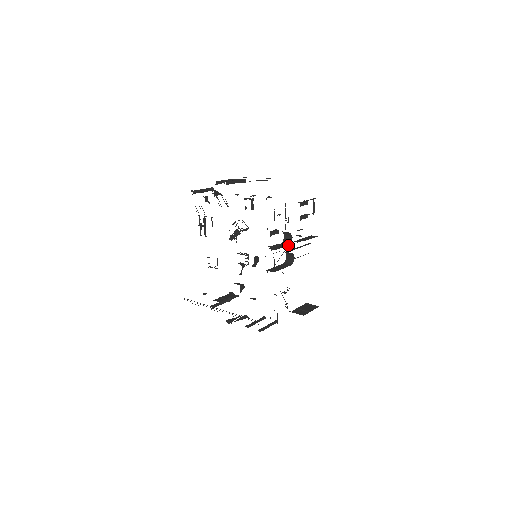
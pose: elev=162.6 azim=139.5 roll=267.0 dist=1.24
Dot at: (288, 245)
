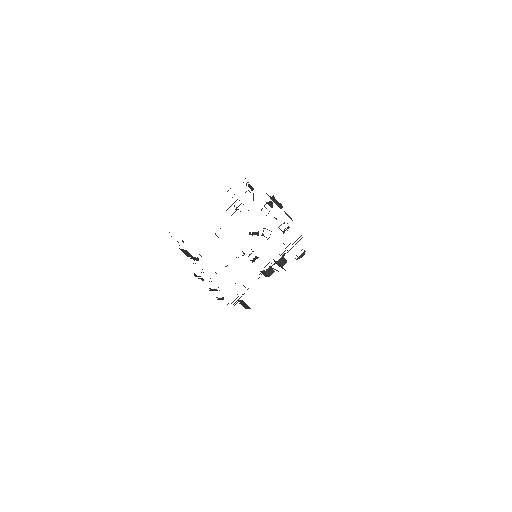
Dot at: occluded
